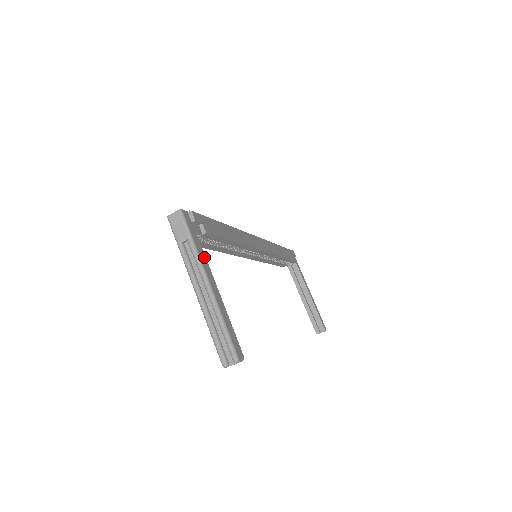
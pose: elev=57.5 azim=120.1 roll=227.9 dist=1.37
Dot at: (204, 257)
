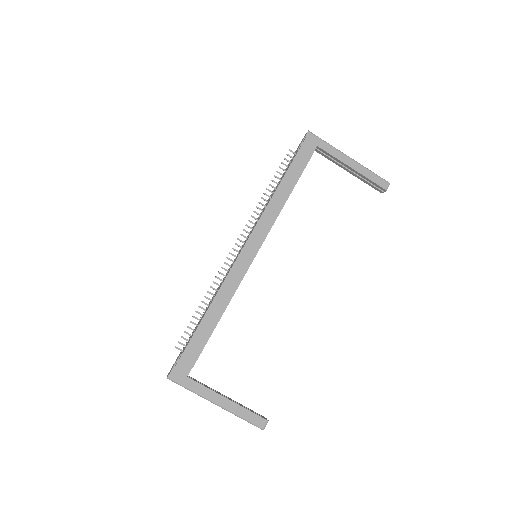
Dot at: (203, 388)
